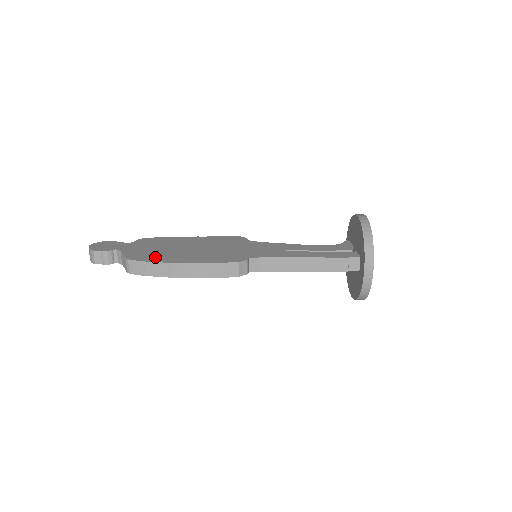
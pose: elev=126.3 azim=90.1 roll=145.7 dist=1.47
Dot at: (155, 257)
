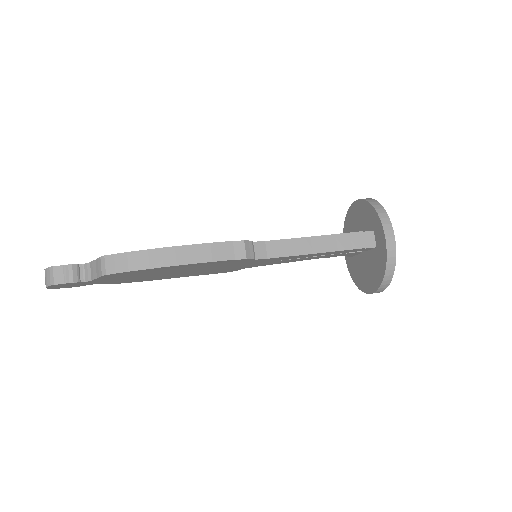
Dot at: occluded
